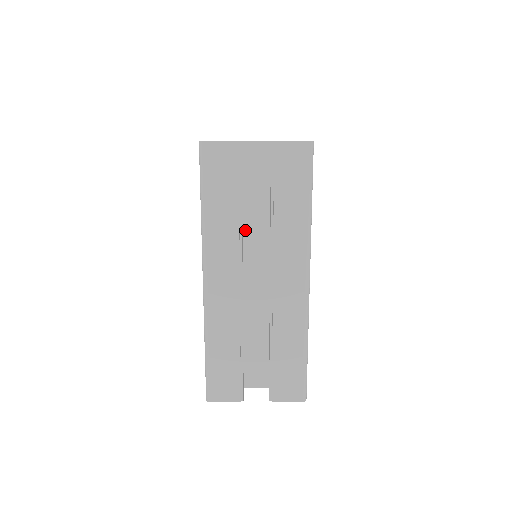
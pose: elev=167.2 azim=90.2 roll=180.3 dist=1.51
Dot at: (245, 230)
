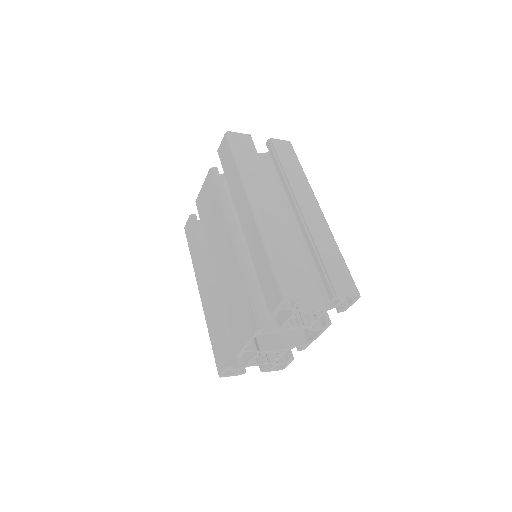
Dot at: occluded
